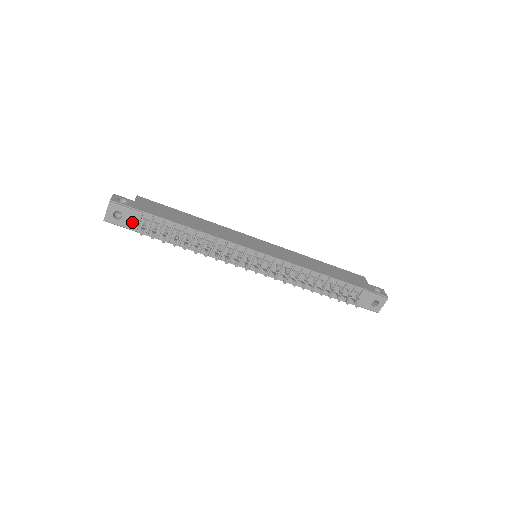
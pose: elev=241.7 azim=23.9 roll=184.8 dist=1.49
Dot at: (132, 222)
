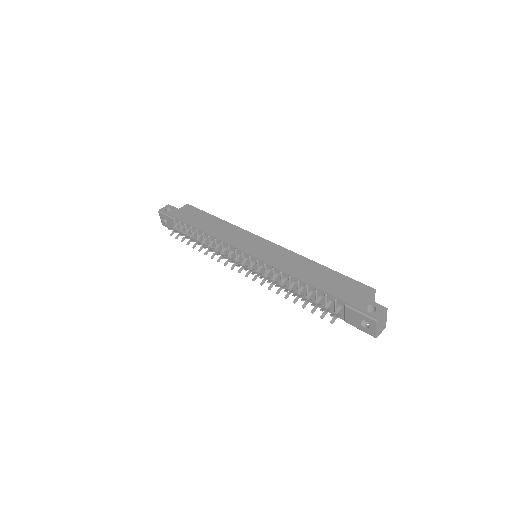
Dot at: (173, 226)
